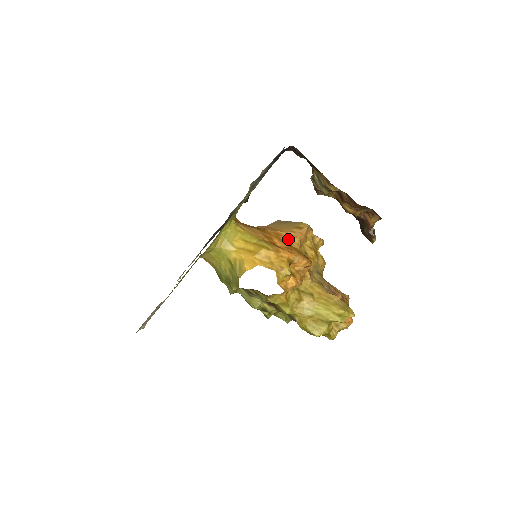
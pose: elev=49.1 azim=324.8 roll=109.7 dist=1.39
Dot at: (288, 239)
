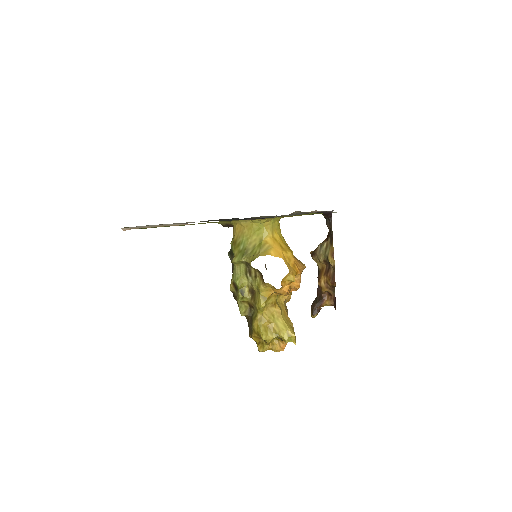
Dot at: occluded
